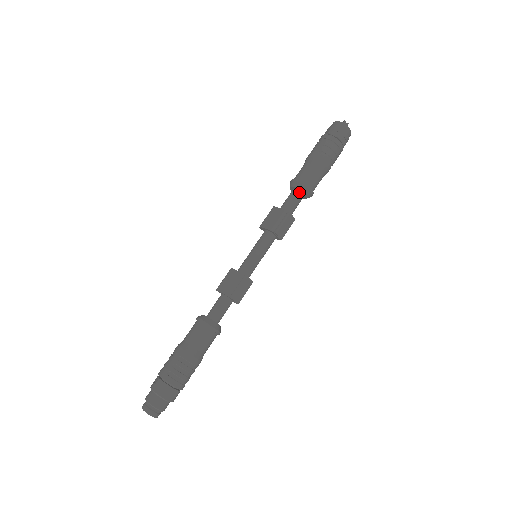
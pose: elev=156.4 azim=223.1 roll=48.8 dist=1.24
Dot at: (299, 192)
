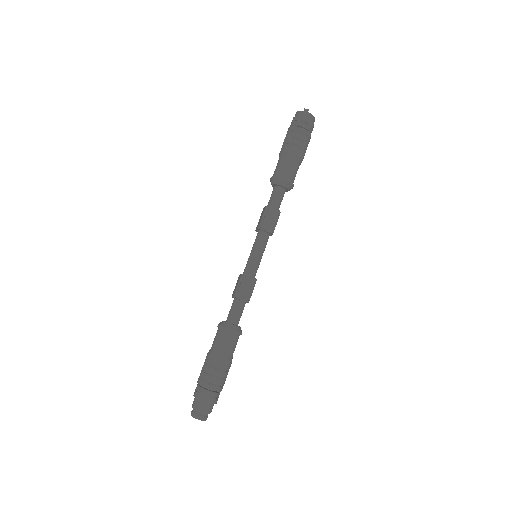
Dot at: (276, 186)
